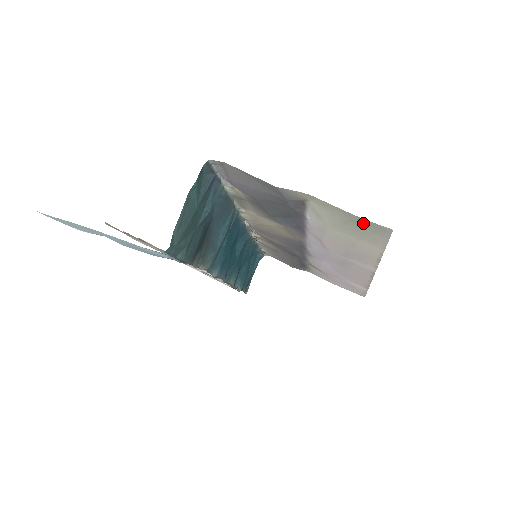
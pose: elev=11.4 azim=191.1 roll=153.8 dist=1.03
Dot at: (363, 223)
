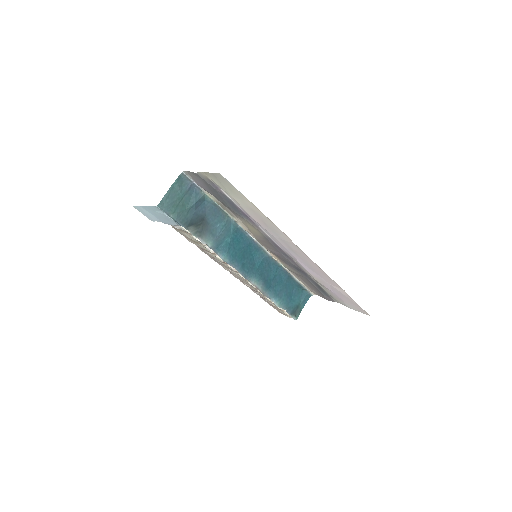
Dot at: (219, 178)
